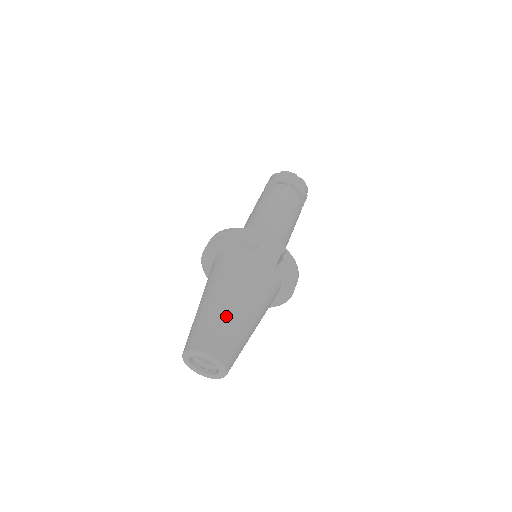
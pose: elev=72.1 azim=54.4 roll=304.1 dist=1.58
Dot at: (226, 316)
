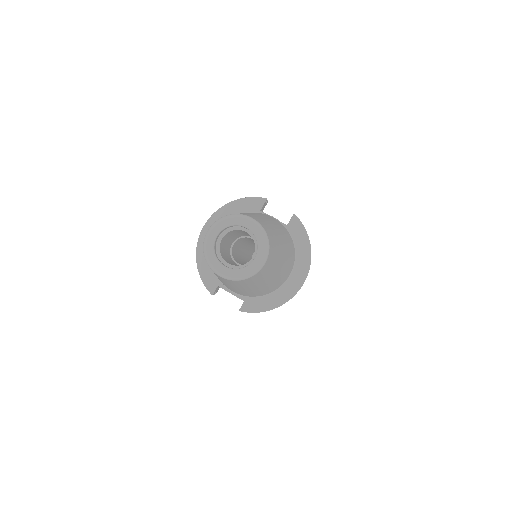
Dot at: (252, 214)
